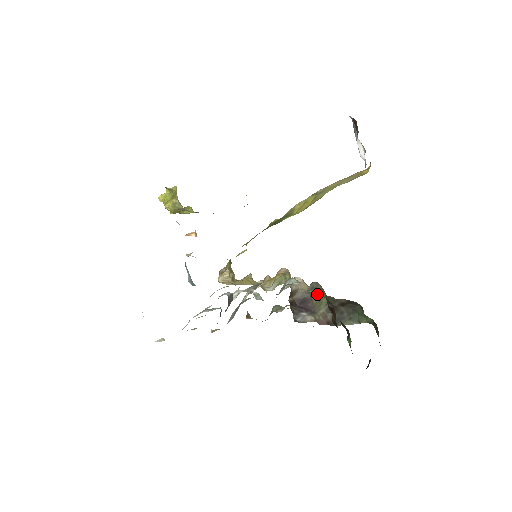
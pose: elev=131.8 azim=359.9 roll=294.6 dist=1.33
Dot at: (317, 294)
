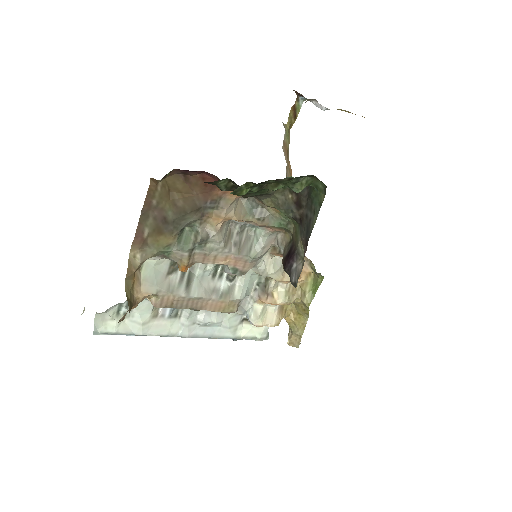
Dot at: (293, 230)
